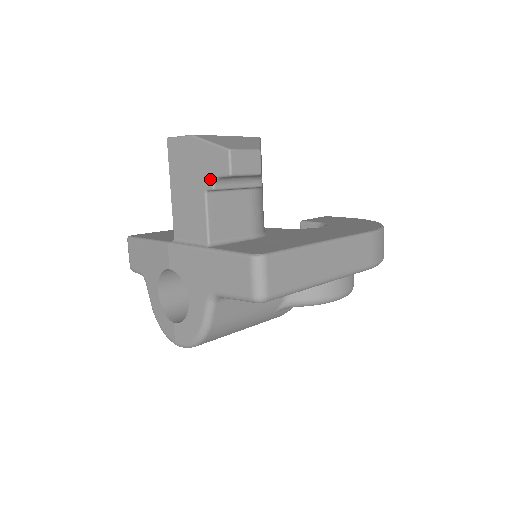
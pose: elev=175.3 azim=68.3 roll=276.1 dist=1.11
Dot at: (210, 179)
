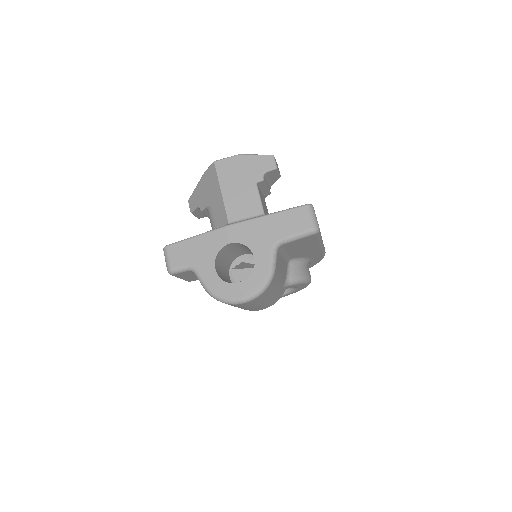
Dot at: (260, 174)
